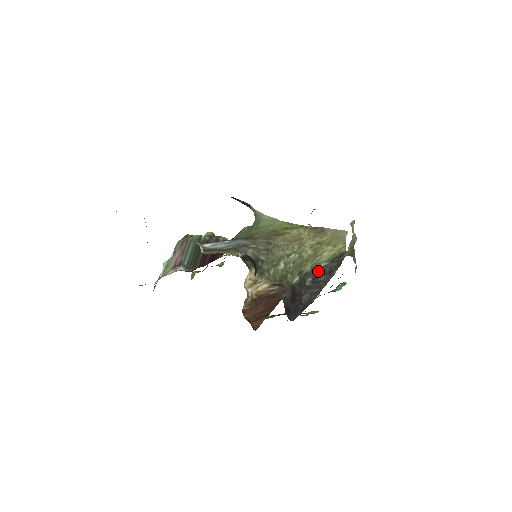
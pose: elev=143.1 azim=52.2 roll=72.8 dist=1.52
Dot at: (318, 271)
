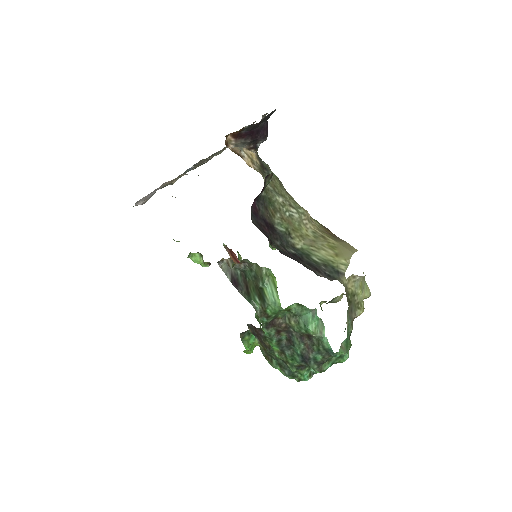
Dot at: (306, 257)
